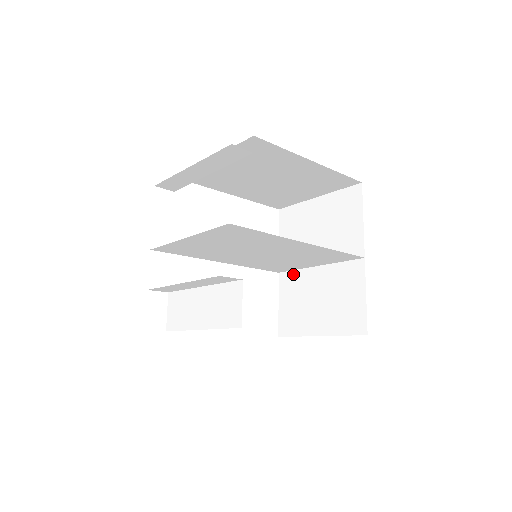
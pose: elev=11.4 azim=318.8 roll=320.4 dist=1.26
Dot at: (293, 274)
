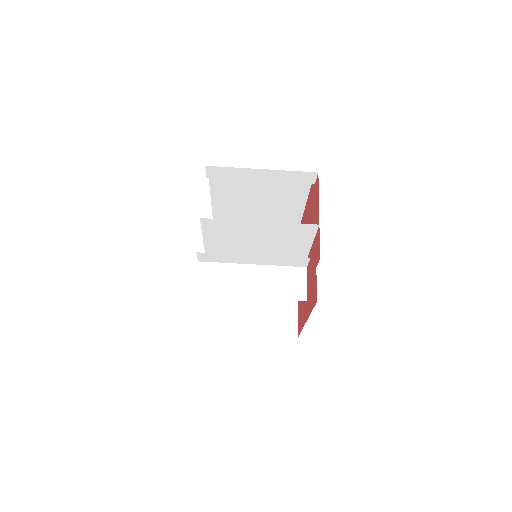
Dot at: occluded
